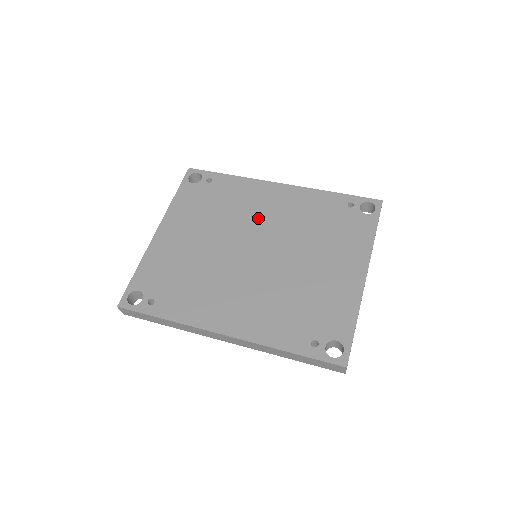
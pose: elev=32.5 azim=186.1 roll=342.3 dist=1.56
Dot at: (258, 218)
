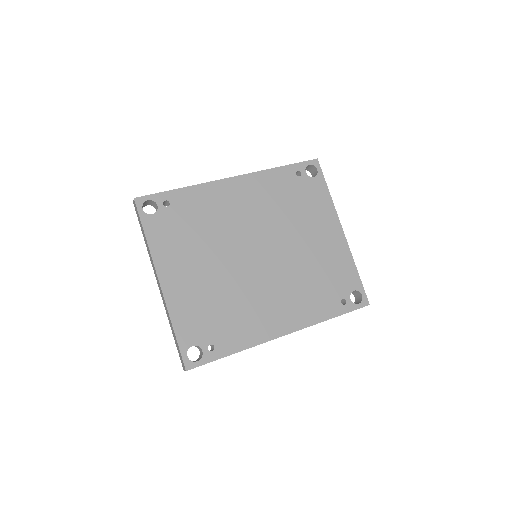
Dot at: (239, 222)
